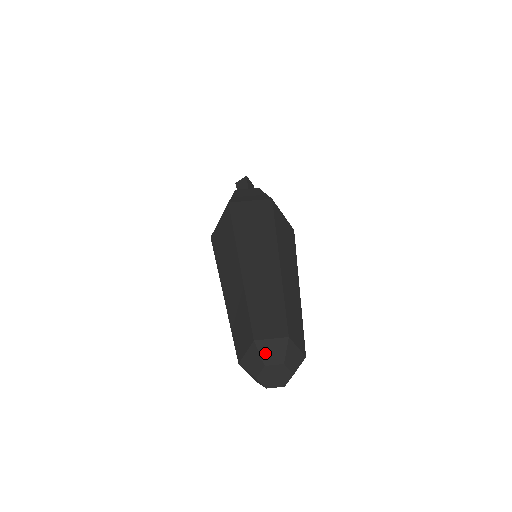
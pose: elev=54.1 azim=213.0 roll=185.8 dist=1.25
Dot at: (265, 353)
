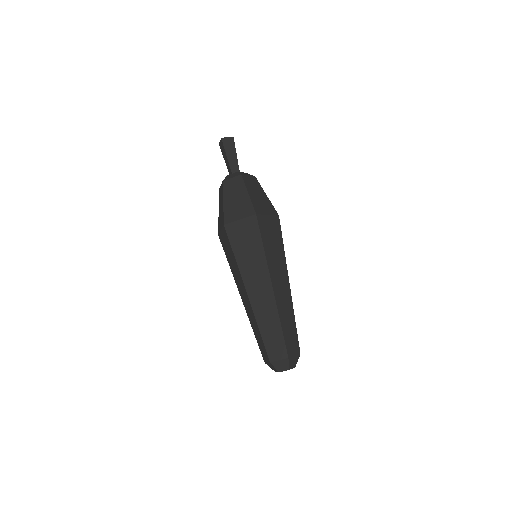
Dot at: (291, 364)
